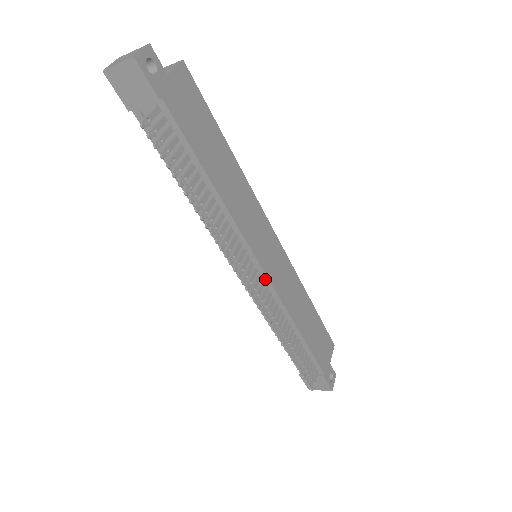
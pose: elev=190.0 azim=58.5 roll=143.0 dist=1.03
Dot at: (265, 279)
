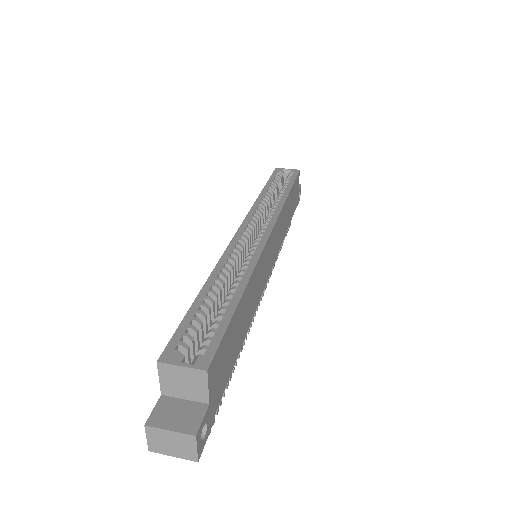
Dot at: occluded
